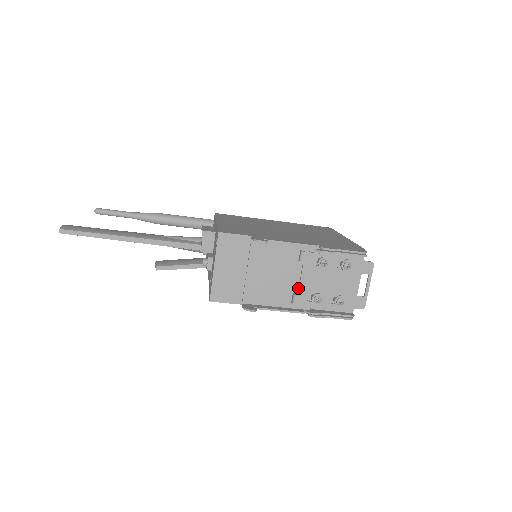
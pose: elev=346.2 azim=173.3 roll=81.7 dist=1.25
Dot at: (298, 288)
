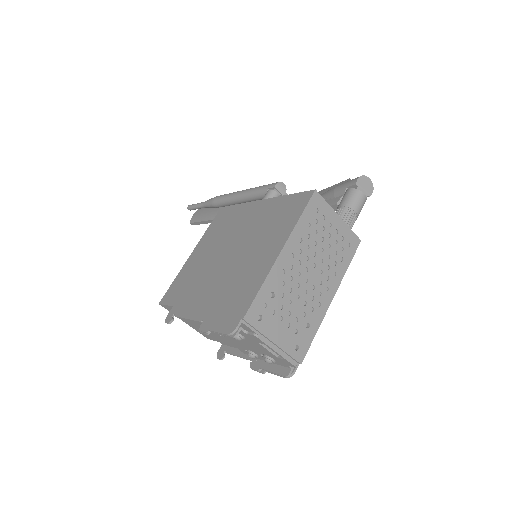
Dot at: occluded
